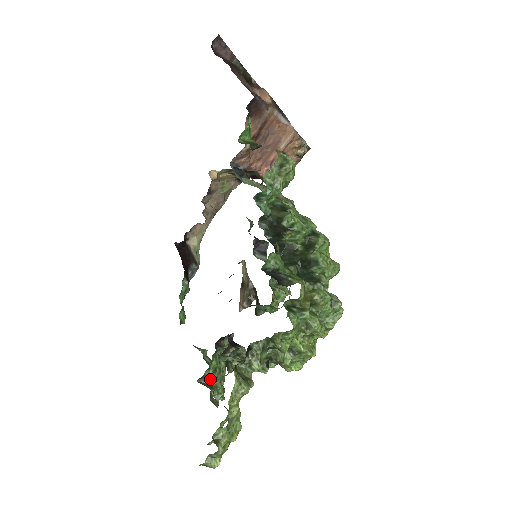
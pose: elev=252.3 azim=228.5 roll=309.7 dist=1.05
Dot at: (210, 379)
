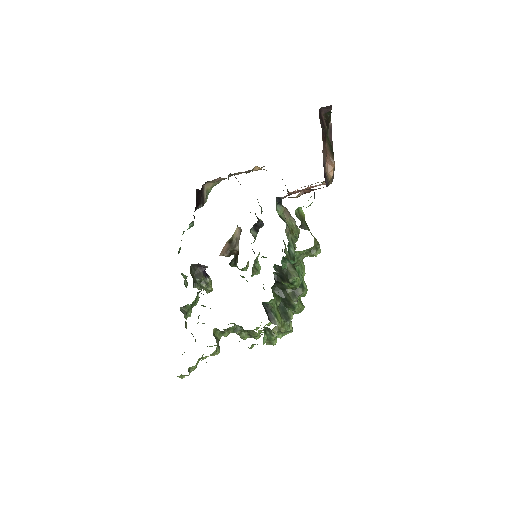
Dot at: (187, 308)
